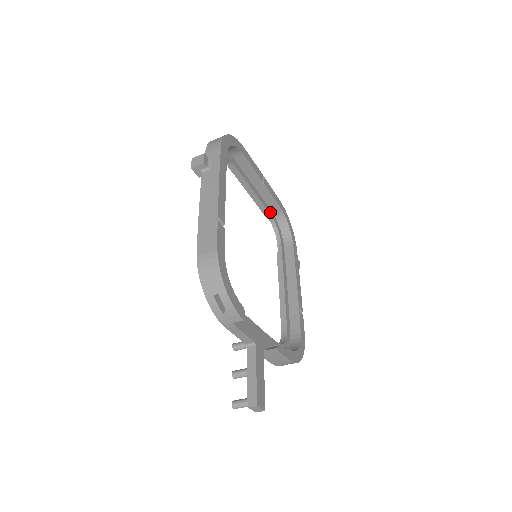
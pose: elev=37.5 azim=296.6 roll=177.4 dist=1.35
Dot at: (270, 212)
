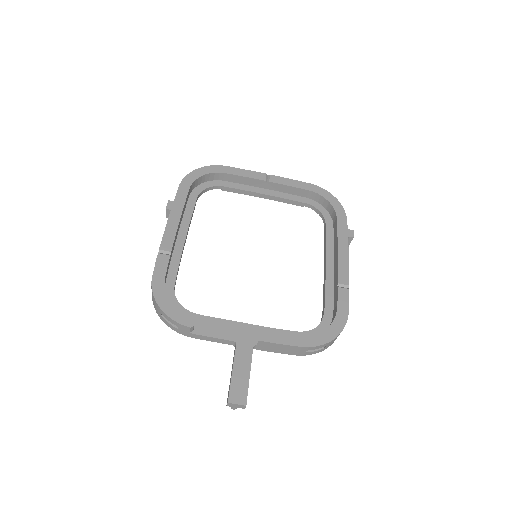
Dot at: (302, 200)
